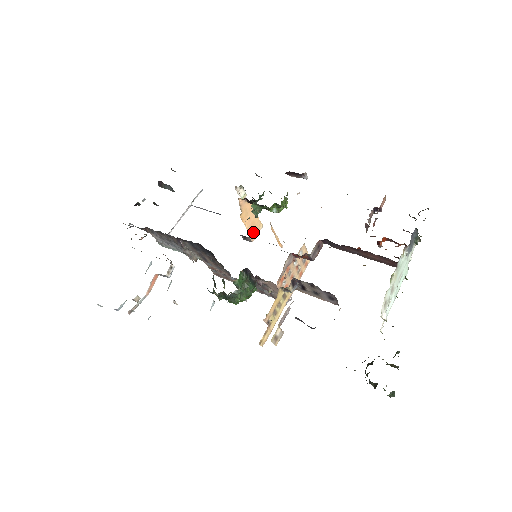
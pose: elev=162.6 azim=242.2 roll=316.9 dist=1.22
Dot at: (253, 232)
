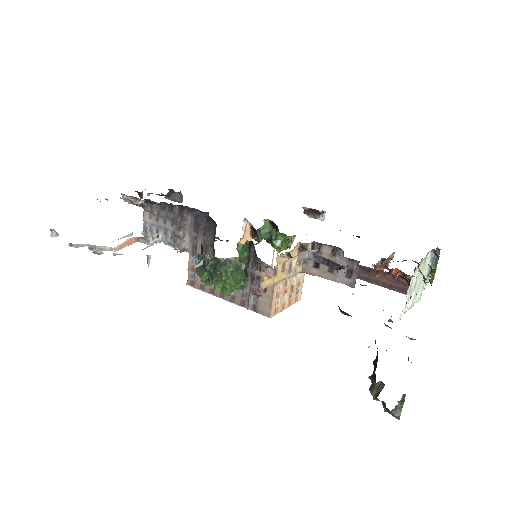
Dot at: occluded
